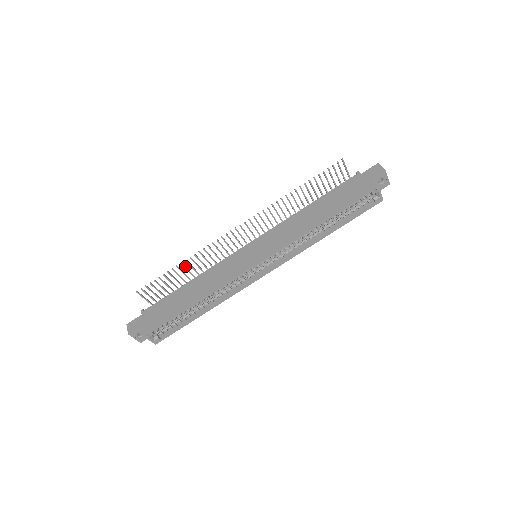
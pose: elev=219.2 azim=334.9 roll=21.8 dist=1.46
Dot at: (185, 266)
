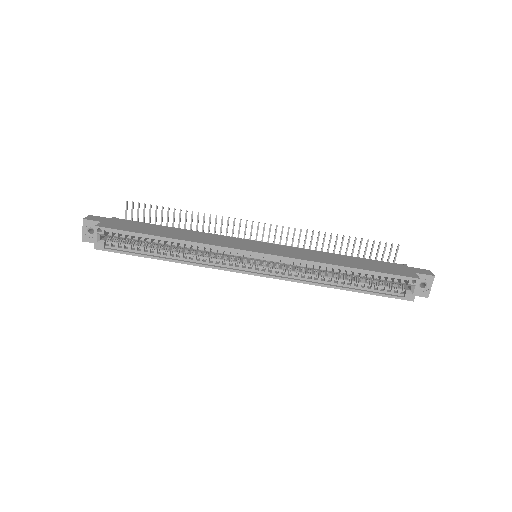
Dot at: occluded
